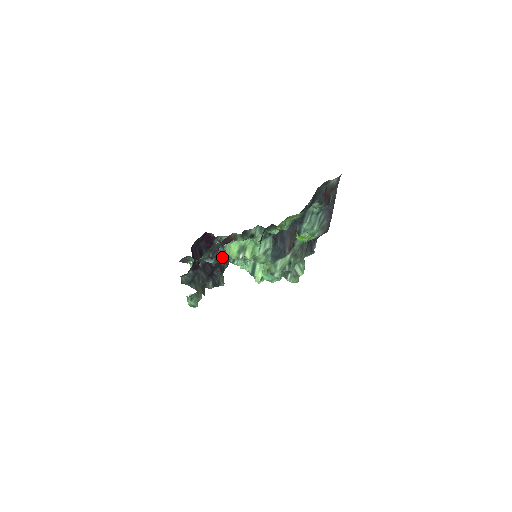
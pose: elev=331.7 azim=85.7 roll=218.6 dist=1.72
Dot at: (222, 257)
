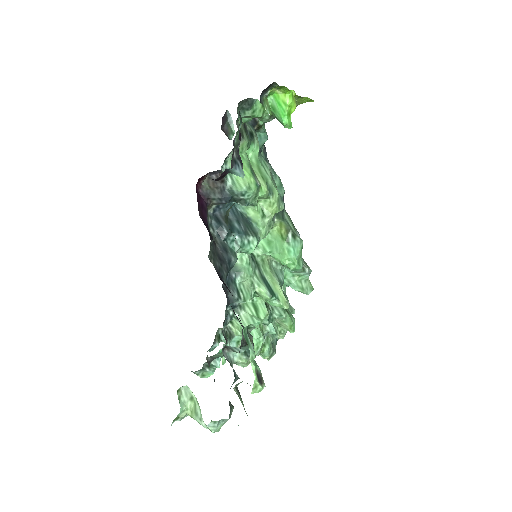
Dot at: (229, 257)
